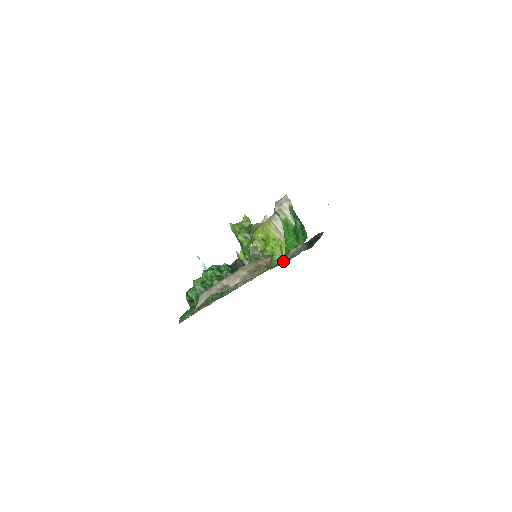
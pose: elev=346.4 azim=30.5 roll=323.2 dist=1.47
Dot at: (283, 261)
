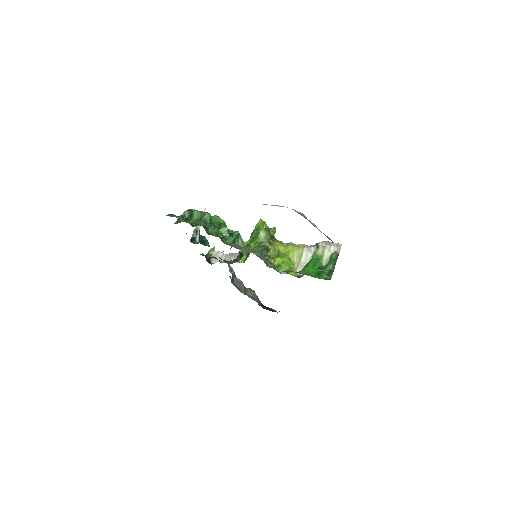
Dot at: (241, 291)
